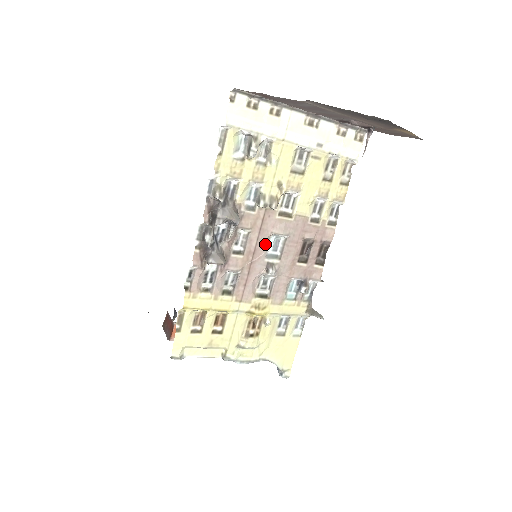
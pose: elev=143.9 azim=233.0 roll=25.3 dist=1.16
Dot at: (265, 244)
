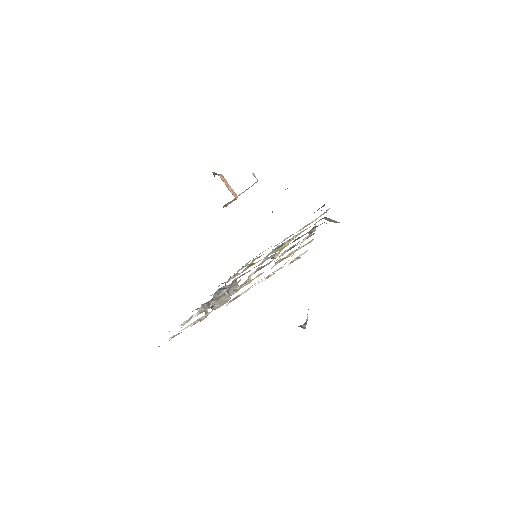
Dot at: occluded
